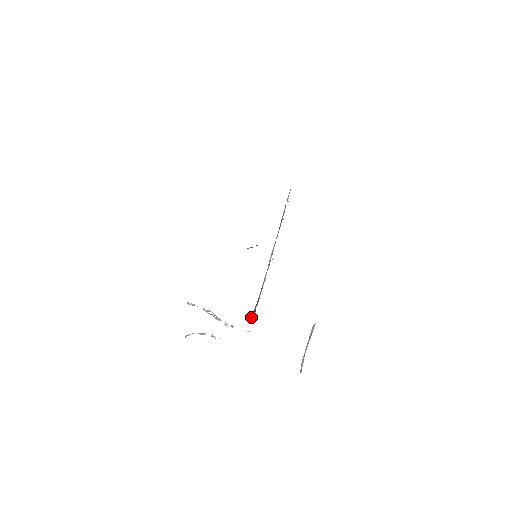
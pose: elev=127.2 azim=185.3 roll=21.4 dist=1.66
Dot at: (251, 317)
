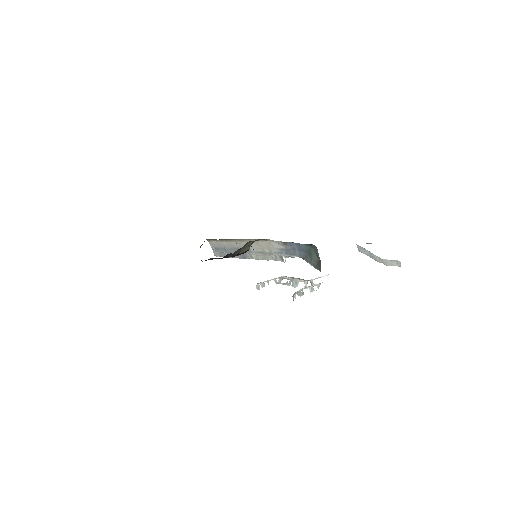
Dot at: (315, 266)
